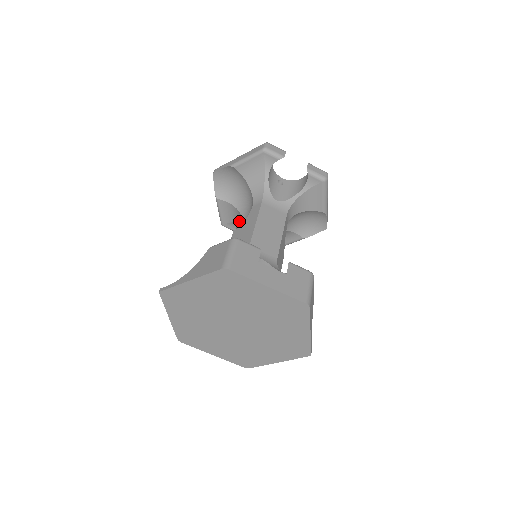
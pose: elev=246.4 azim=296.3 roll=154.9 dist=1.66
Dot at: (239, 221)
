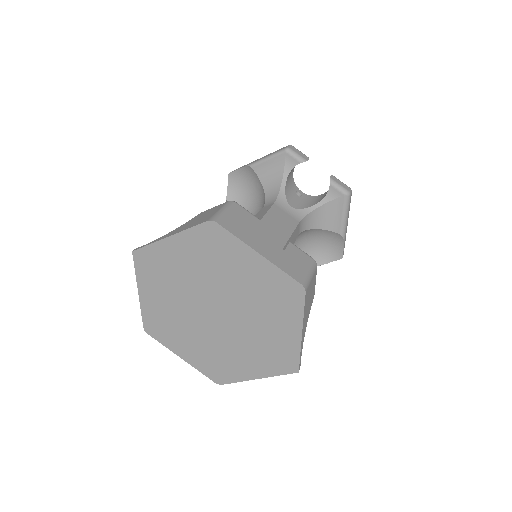
Dot at: occluded
